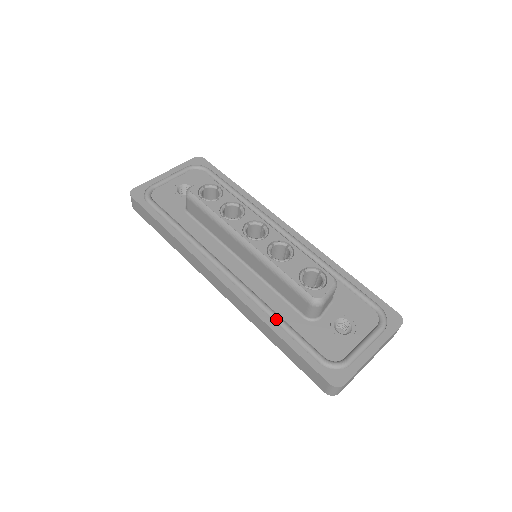
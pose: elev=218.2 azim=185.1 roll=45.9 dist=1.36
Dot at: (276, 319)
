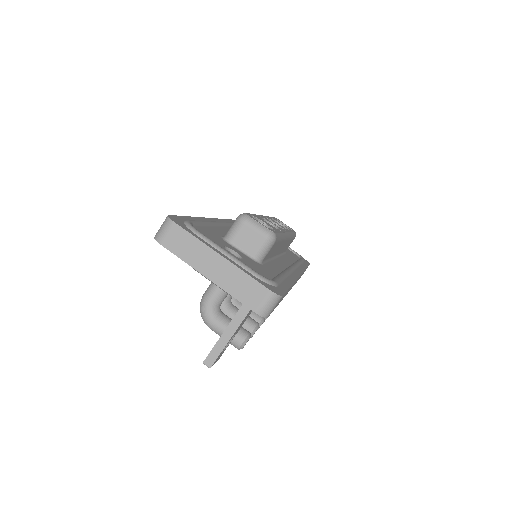
Dot at: (209, 221)
